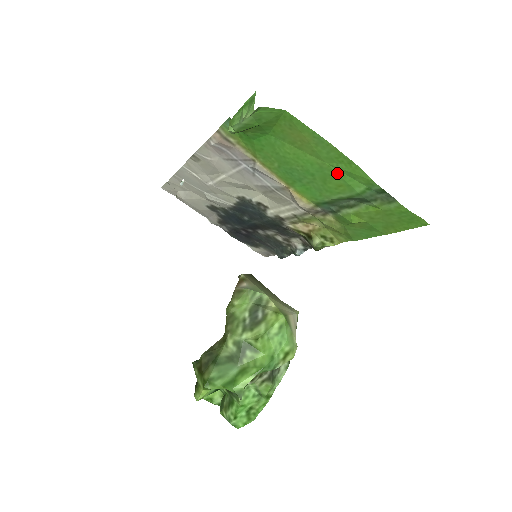
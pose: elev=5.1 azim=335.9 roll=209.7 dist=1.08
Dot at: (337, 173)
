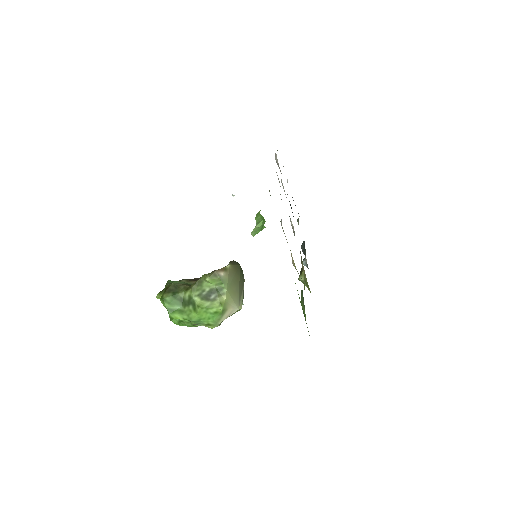
Dot at: occluded
